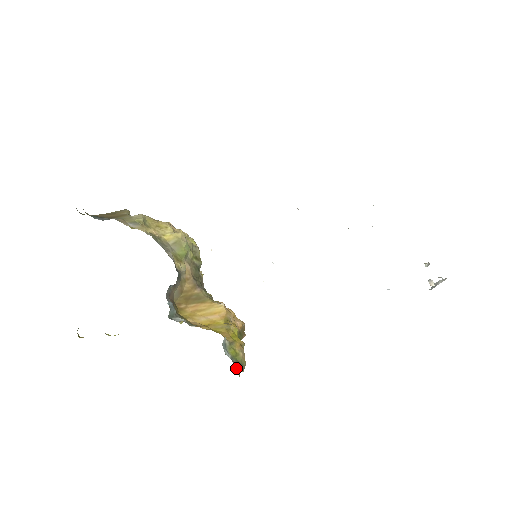
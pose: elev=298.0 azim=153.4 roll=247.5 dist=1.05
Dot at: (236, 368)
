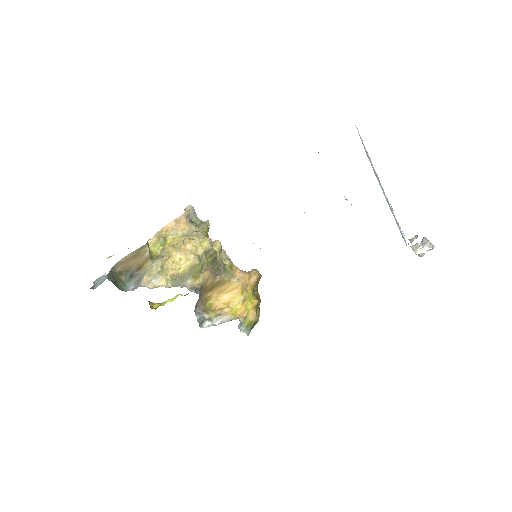
Dot at: (251, 329)
